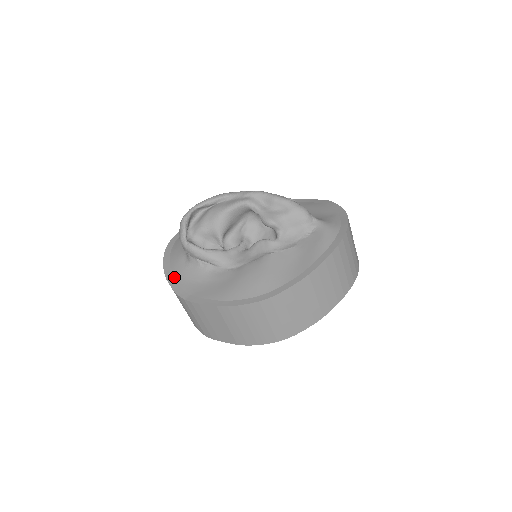
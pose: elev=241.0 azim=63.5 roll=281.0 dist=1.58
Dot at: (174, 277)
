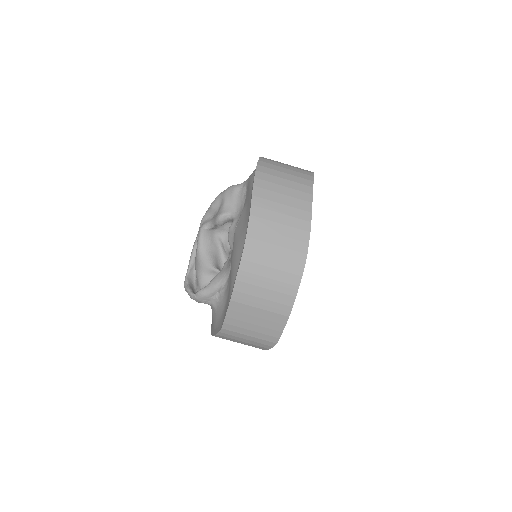
Dot at: (215, 328)
